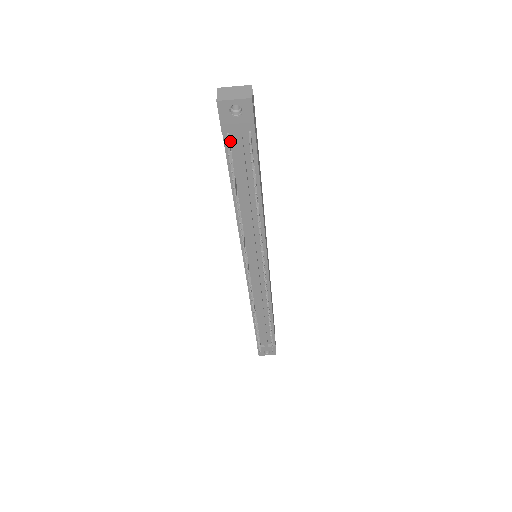
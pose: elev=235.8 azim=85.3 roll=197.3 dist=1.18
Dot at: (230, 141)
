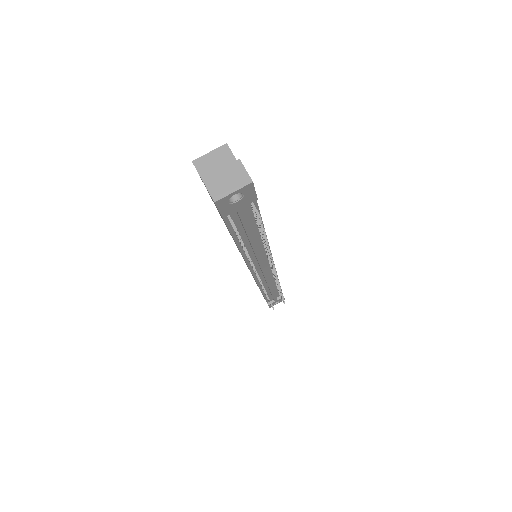
Dot at: (230, 216)
